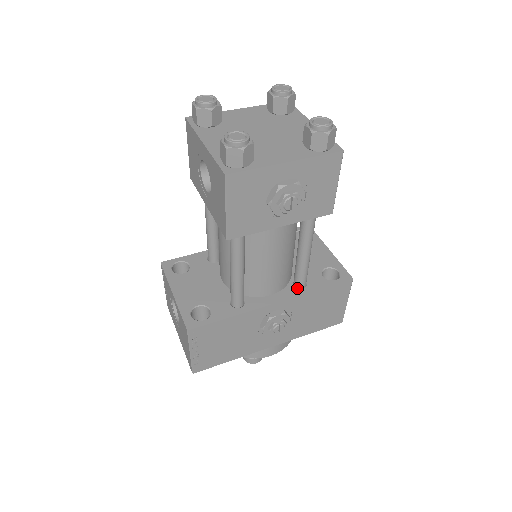
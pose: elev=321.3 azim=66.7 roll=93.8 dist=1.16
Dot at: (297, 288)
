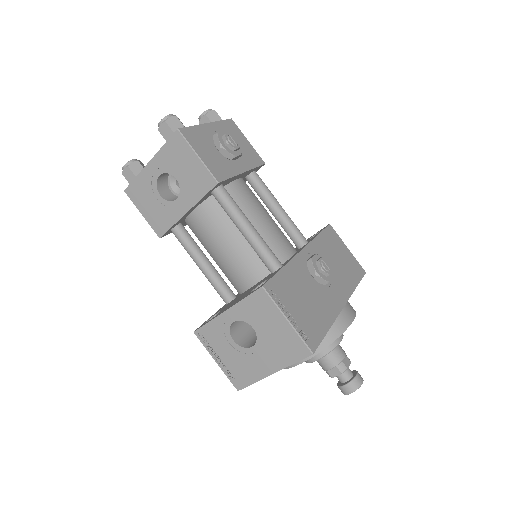
Dot at: (304, 245)
